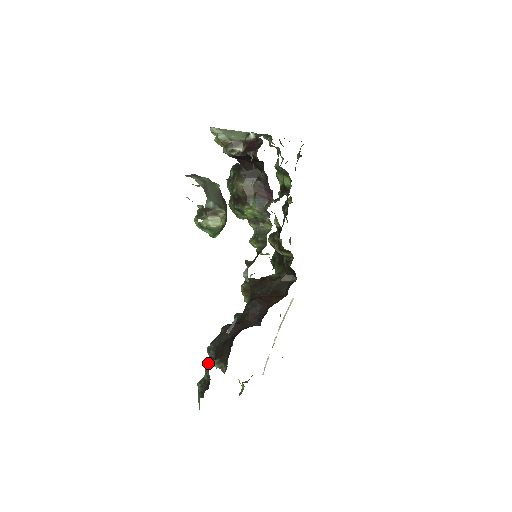
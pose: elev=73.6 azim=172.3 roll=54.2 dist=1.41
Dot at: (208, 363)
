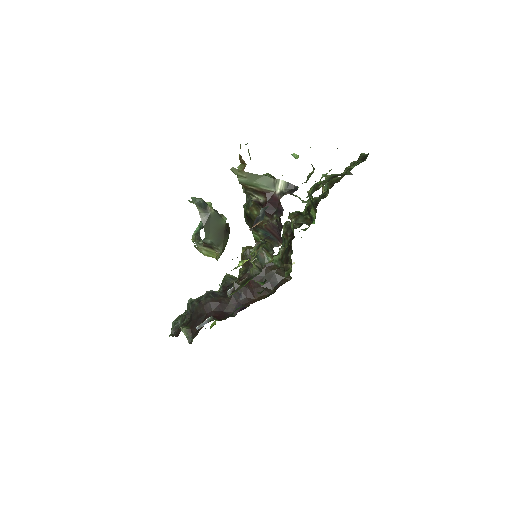
Dot at: (183, 318)
